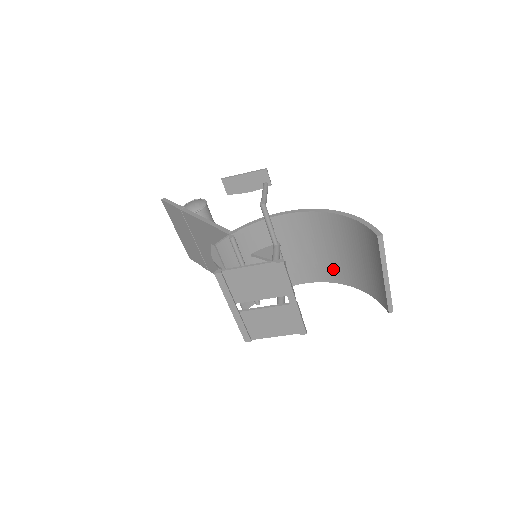
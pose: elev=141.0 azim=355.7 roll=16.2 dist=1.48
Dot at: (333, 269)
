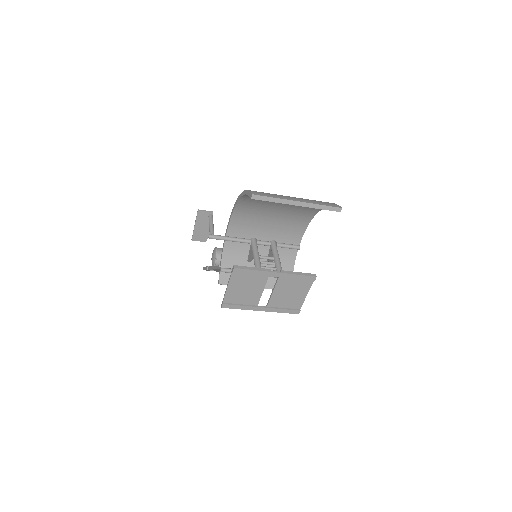
Dot at: (297, 214)
